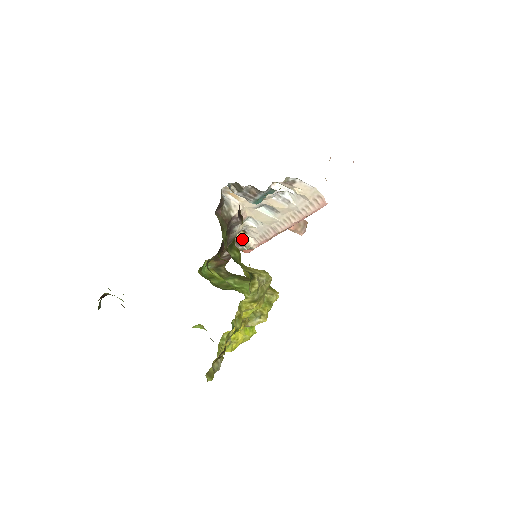
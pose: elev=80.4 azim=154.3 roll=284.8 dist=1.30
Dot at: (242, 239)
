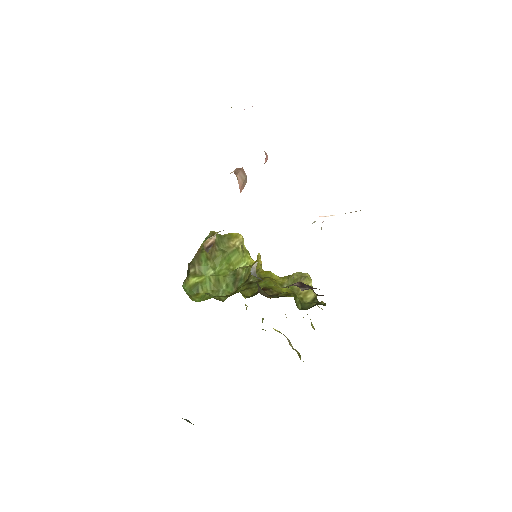
Dot at: (209, 243)
